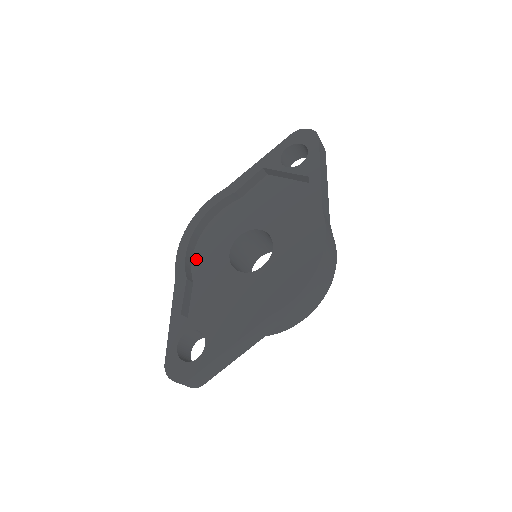
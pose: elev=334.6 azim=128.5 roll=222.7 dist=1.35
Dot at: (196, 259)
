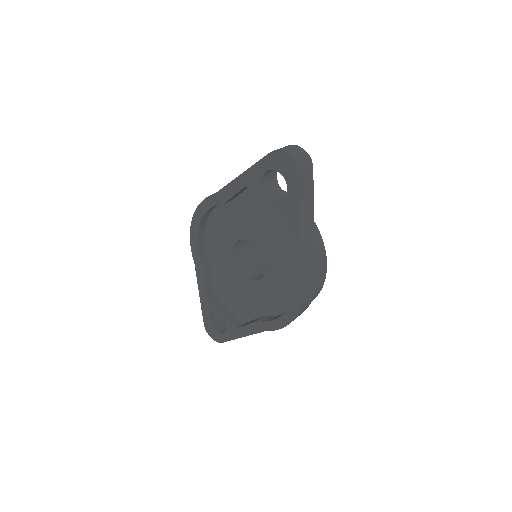
Dot at: (208, 246)
